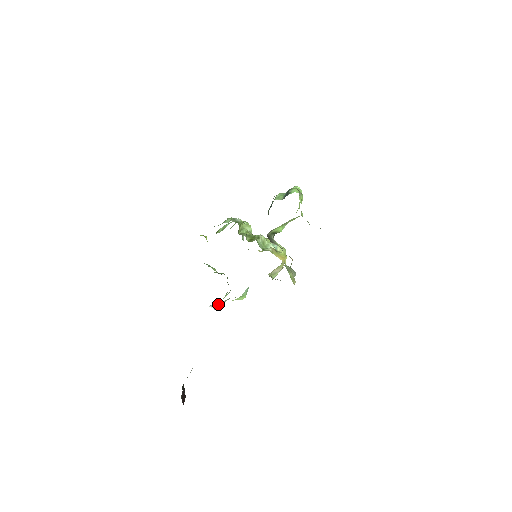
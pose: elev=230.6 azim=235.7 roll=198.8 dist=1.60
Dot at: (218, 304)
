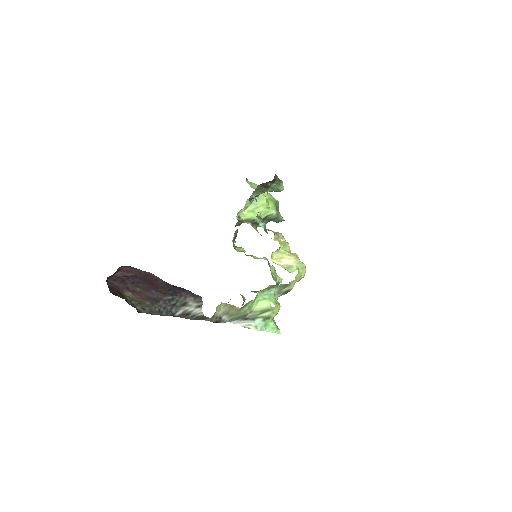
Dot at: (247, 322)
